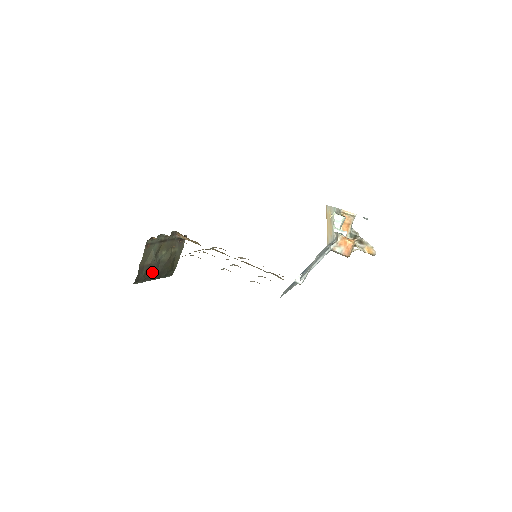
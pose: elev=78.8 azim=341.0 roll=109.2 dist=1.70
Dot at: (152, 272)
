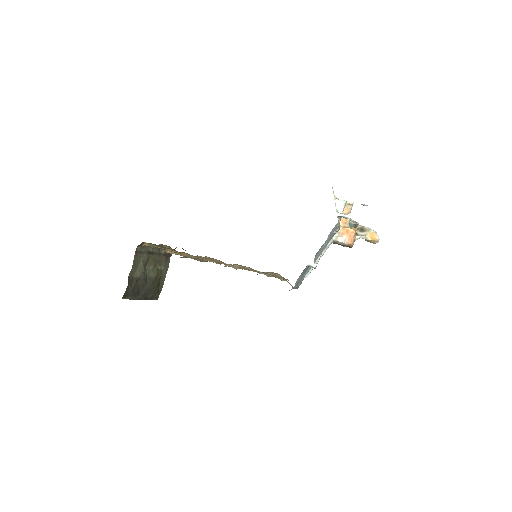
Dot at: (140, 289)
